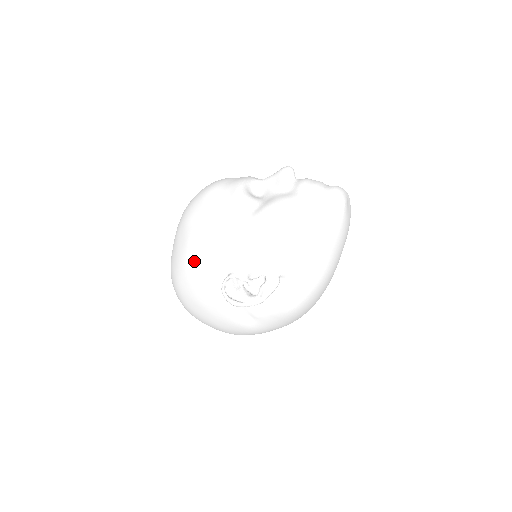
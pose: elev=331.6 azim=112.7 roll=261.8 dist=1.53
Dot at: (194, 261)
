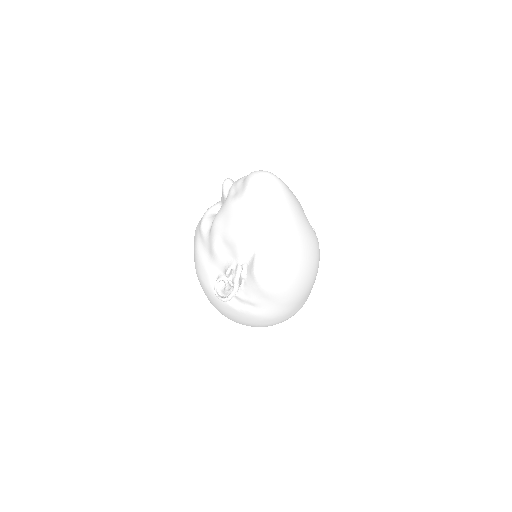
Dot at: (201, 282)
